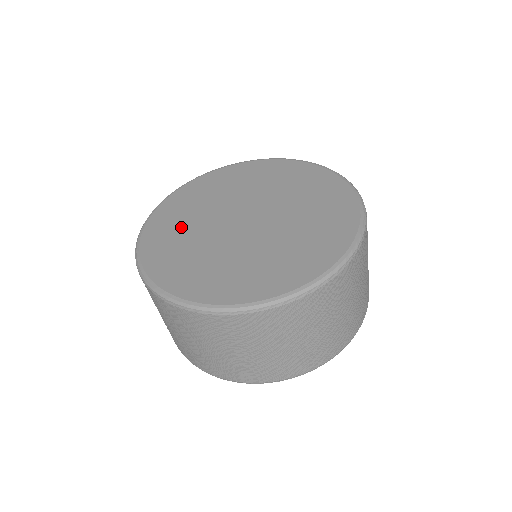
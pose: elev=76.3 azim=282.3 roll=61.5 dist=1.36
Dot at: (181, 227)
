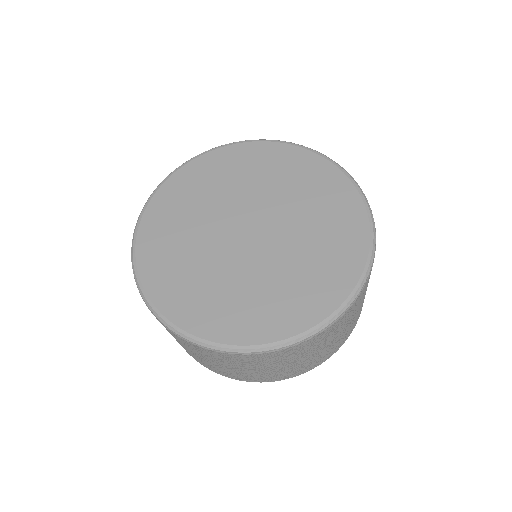
Dot at: (179, 234)
